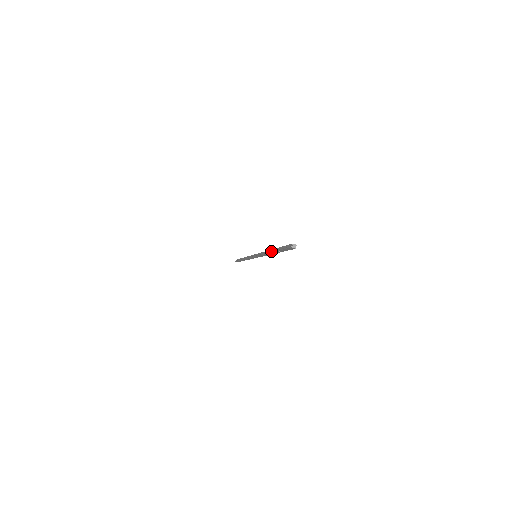
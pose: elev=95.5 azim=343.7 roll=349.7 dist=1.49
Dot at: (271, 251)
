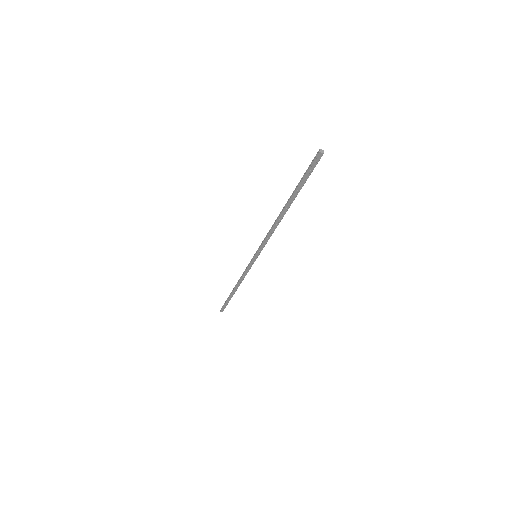
Dot at: (284, 207)
